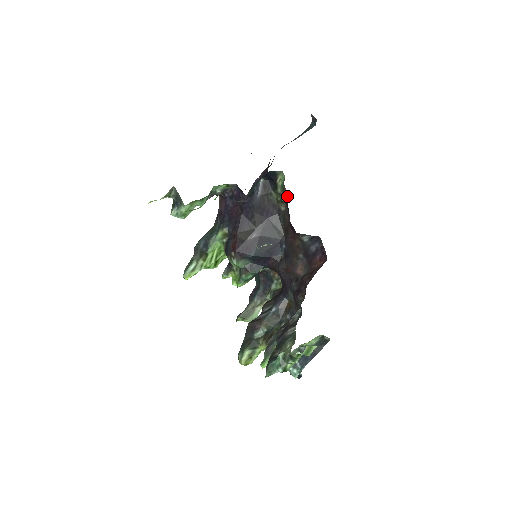
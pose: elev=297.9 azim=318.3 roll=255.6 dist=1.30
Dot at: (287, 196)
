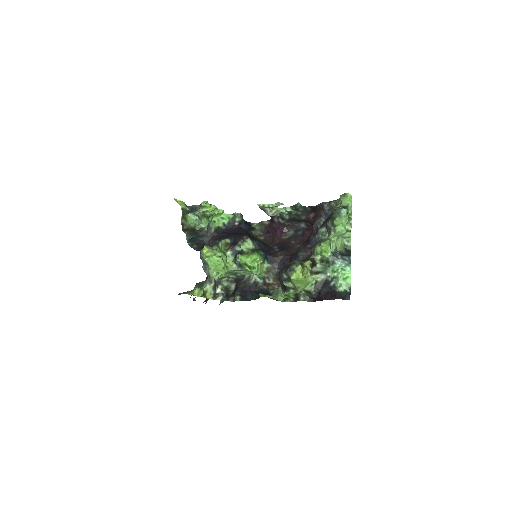
Dot at: (267, 221)
